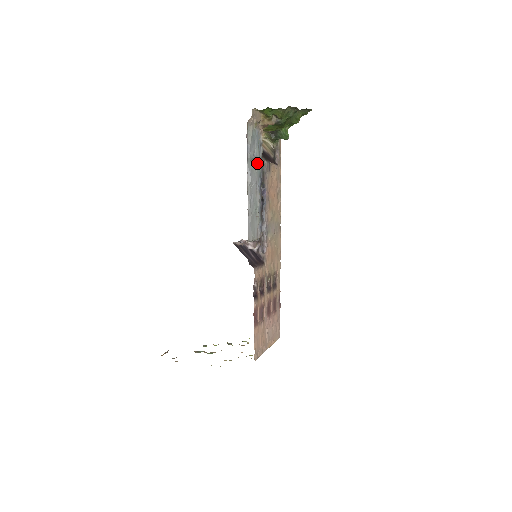
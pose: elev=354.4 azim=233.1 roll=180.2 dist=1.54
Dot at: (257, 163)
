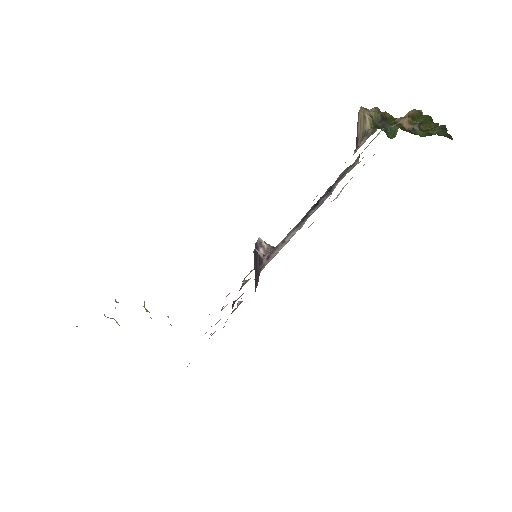
Dot at: occluded
